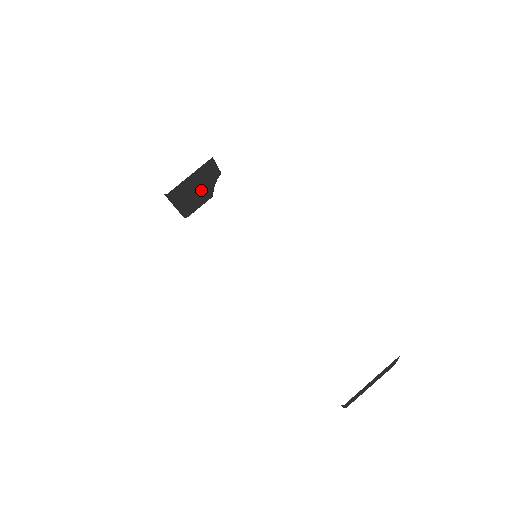
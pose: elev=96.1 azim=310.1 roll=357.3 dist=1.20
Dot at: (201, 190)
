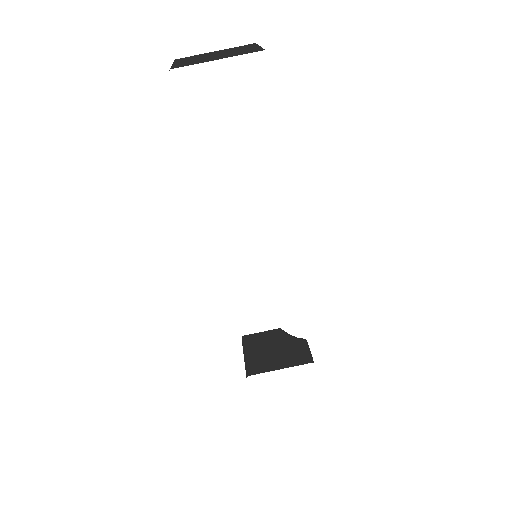
Dot at: occluded
